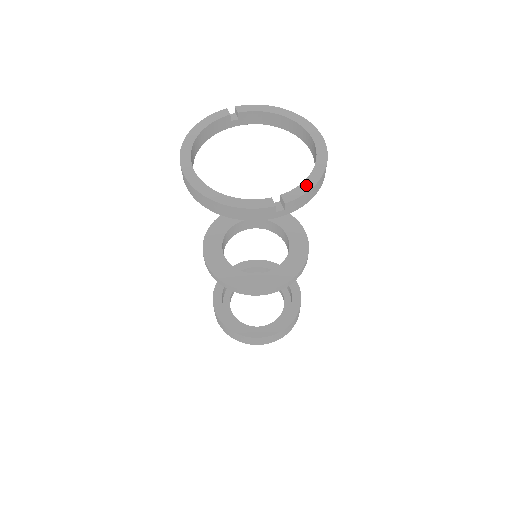
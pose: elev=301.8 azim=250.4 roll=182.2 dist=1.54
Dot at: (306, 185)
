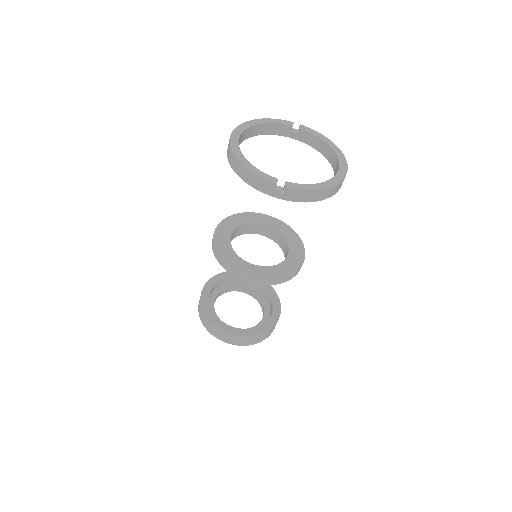
Dot at: (309, 187)
